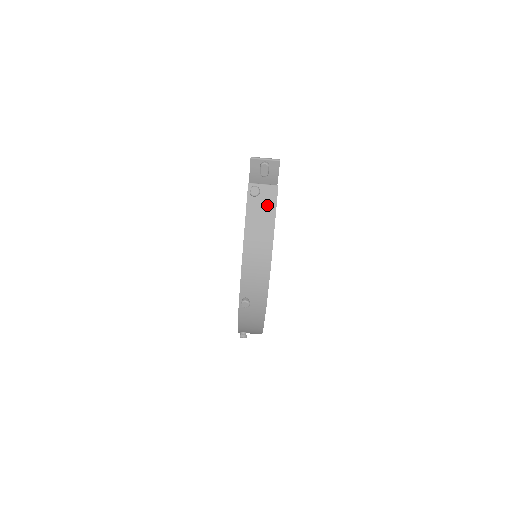
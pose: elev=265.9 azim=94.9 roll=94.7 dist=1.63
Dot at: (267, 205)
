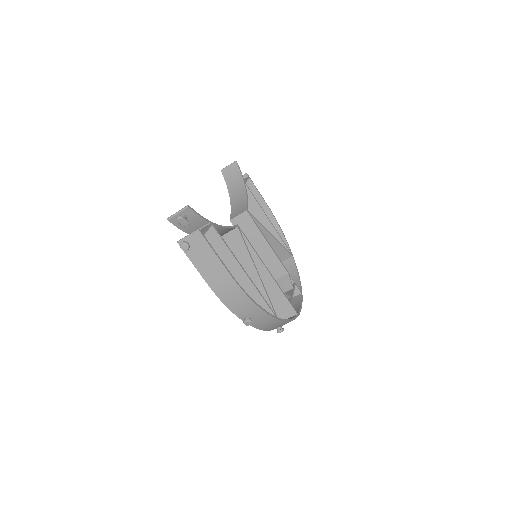
Dot at: (202, 249)
